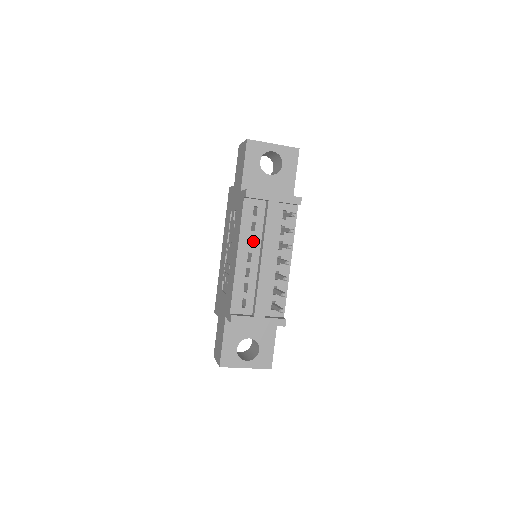
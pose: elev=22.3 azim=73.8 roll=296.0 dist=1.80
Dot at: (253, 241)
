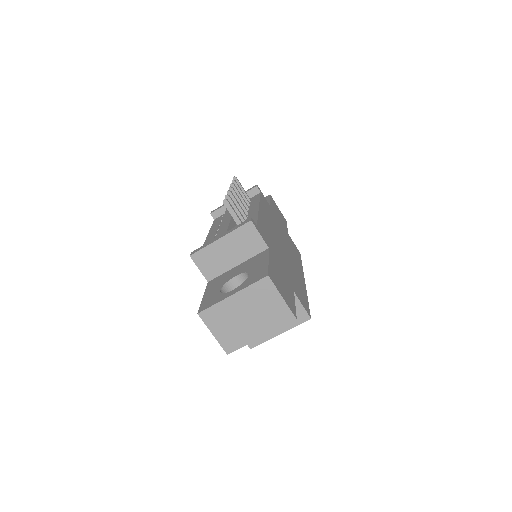
Dot at: occluded
